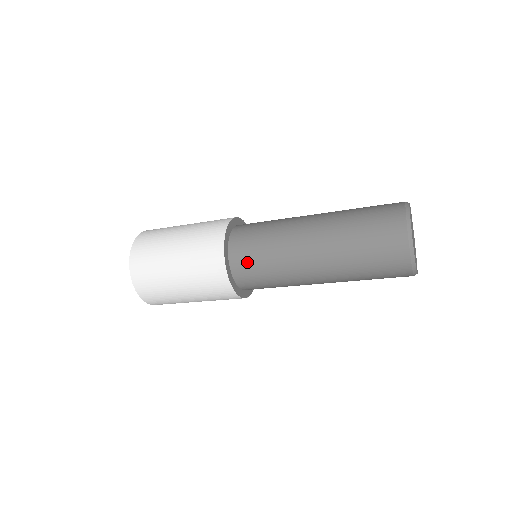
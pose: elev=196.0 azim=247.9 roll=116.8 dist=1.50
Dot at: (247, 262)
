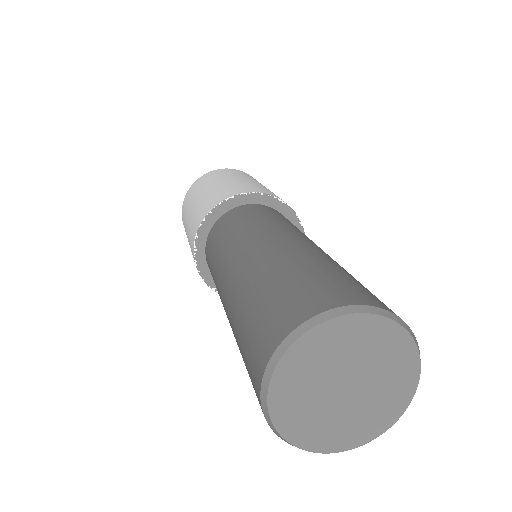
Dot at: (214, 239)
